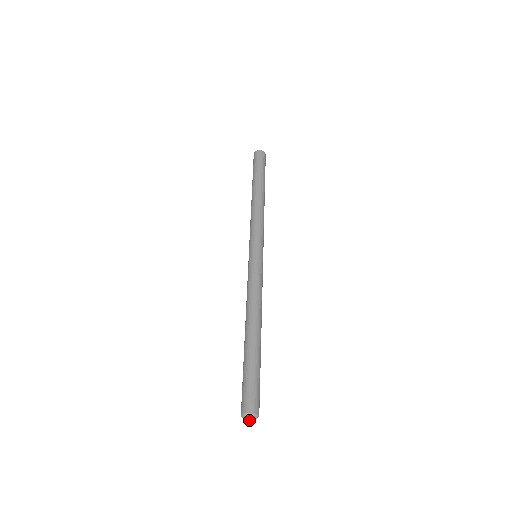
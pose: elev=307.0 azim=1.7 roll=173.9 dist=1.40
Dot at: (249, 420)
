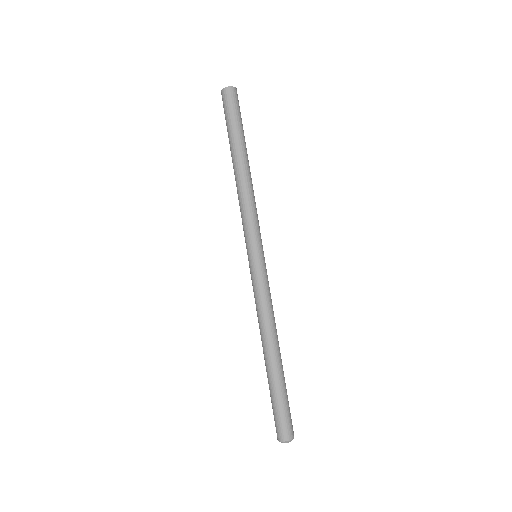
Dot at: occluded
